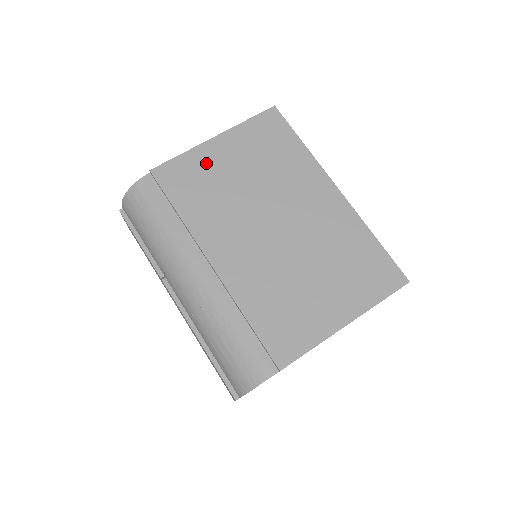
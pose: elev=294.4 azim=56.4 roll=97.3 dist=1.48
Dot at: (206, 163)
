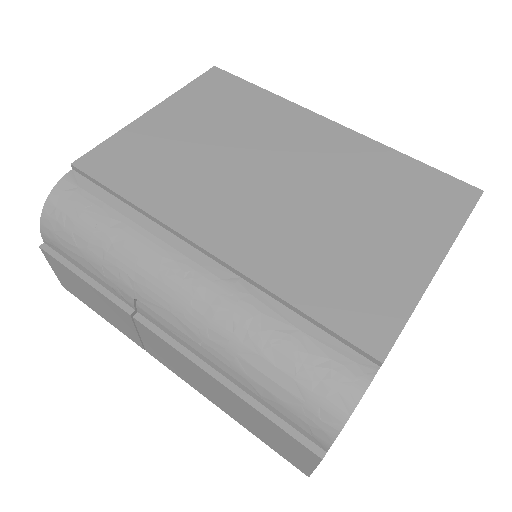
Dot at: (150, 137)
